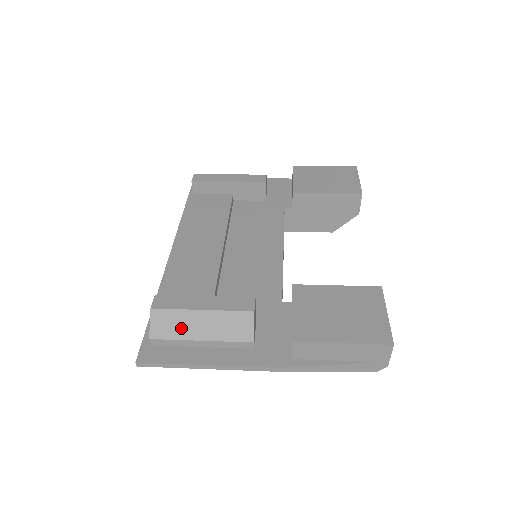
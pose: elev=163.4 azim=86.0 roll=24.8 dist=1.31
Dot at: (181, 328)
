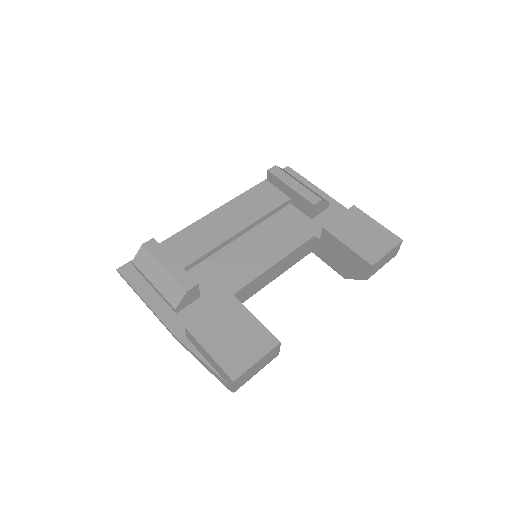
Dot at: (148, 269)
